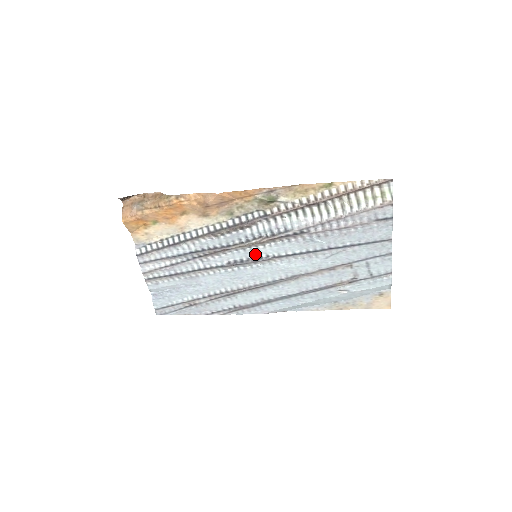
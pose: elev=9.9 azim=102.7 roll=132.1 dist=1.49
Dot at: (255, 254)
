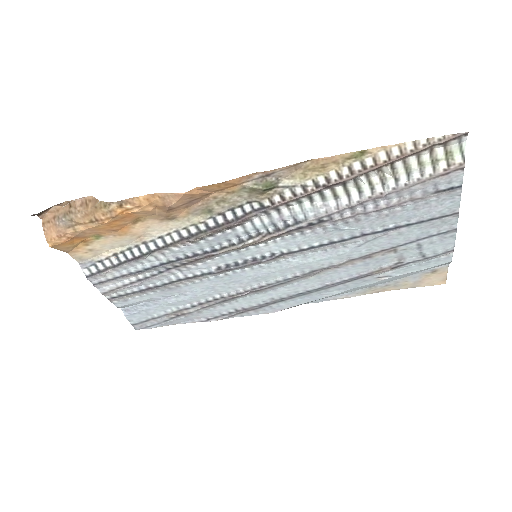
Dot at: (254, 254)
